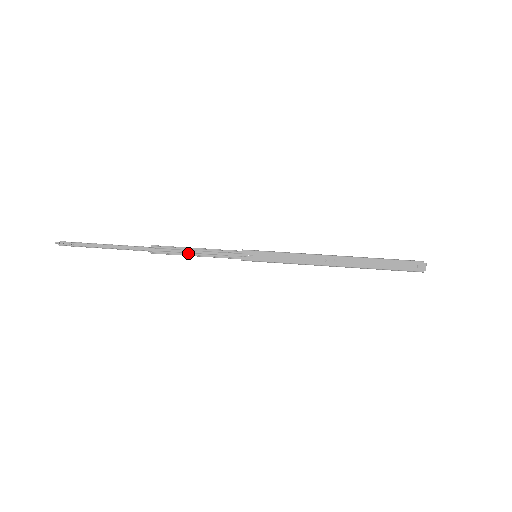
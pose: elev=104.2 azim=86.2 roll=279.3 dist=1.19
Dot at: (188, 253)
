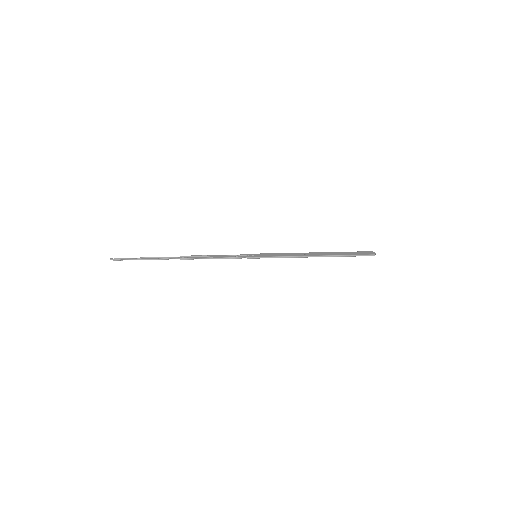
Dot at: (207, 257)
